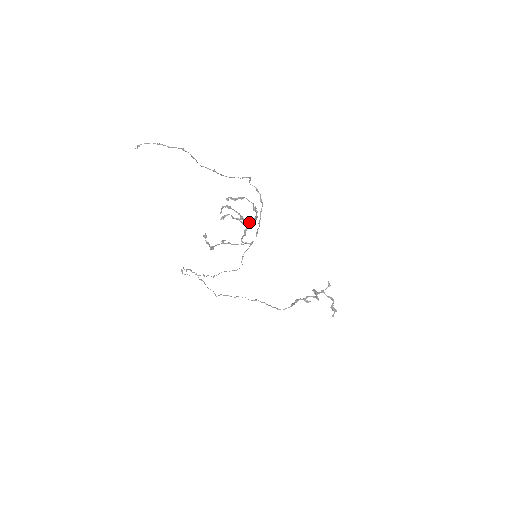
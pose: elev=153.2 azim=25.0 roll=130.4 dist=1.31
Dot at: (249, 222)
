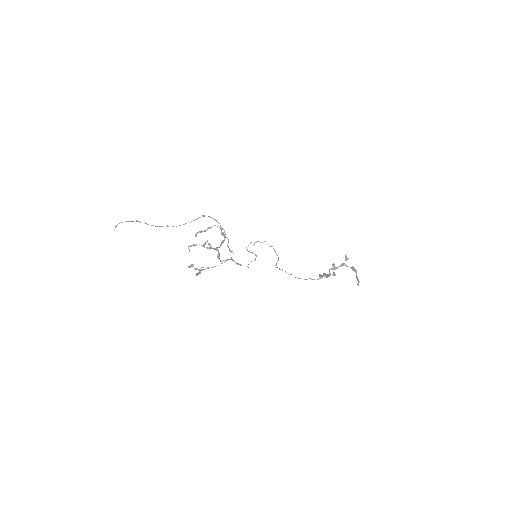
Dot at: (217, 249)
